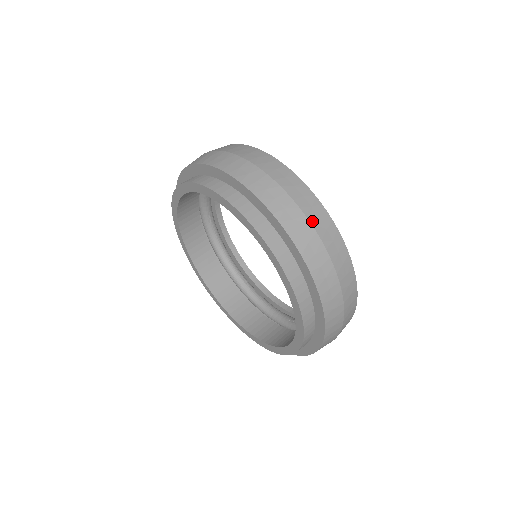
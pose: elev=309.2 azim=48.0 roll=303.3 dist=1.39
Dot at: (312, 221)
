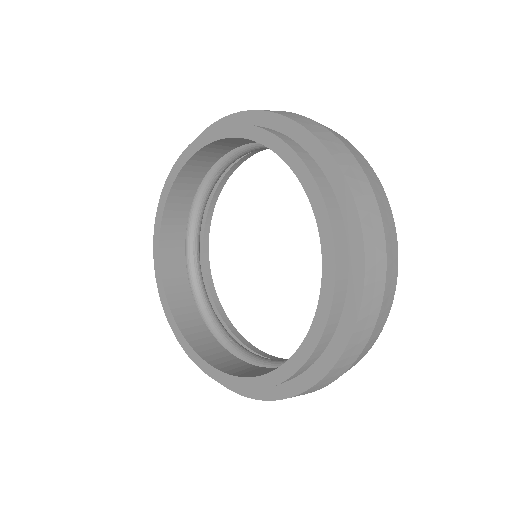
Dot at: (332, 132)
